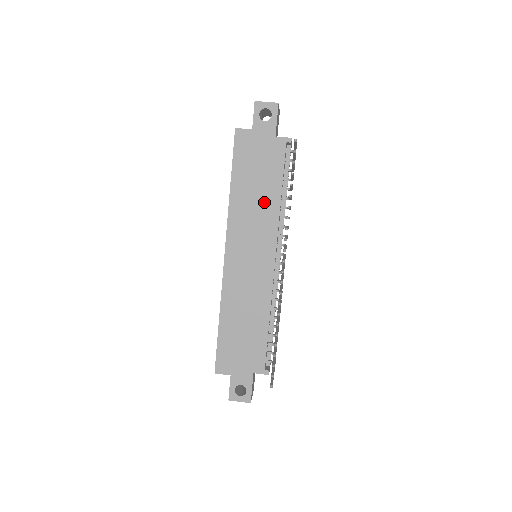
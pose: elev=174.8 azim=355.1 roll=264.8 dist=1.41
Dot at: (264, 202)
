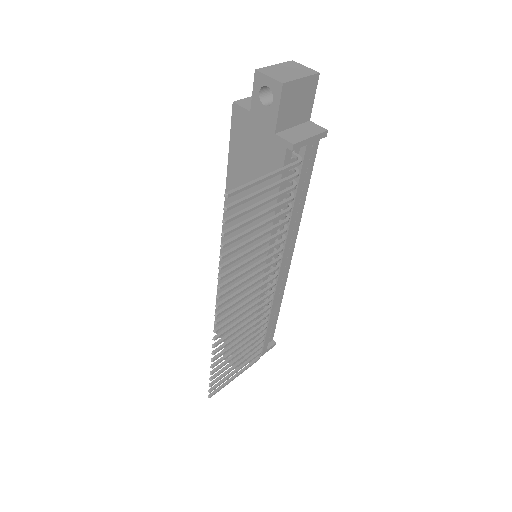
Dot at: (257, 211)
